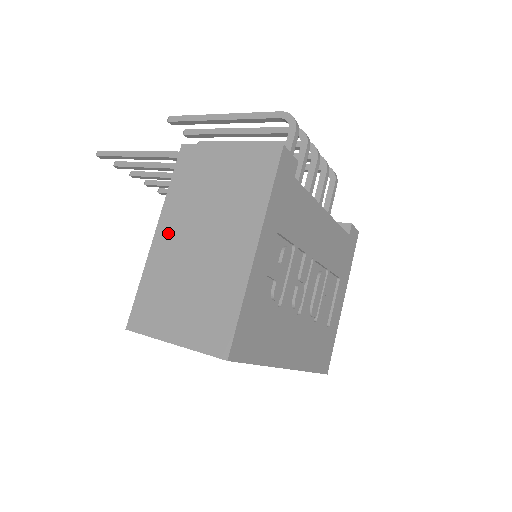
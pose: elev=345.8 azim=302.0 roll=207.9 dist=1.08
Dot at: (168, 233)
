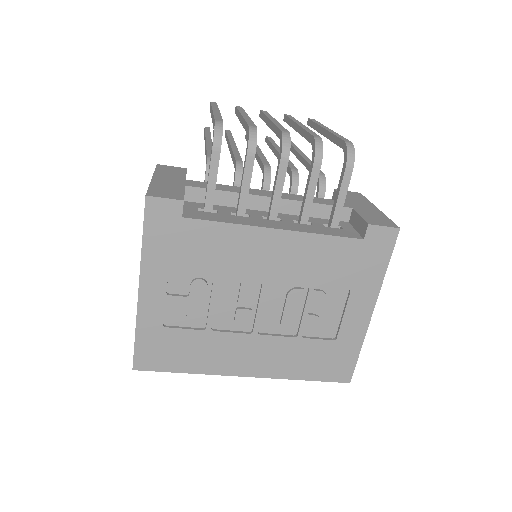
Dot at: occluded
